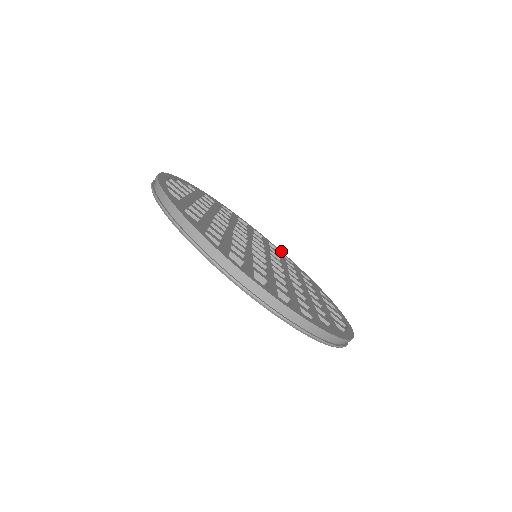
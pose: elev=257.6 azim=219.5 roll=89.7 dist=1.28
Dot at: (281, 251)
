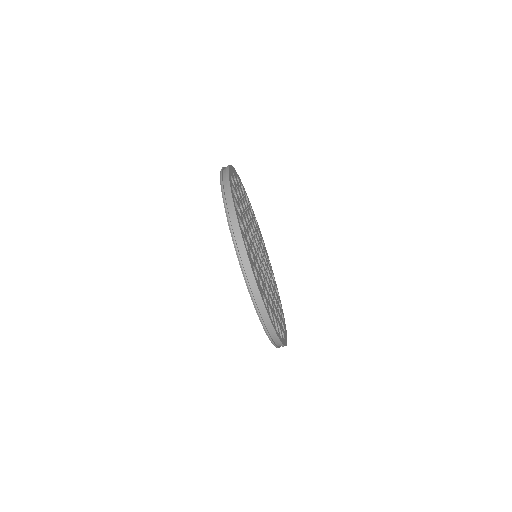
Dot at: occluded
